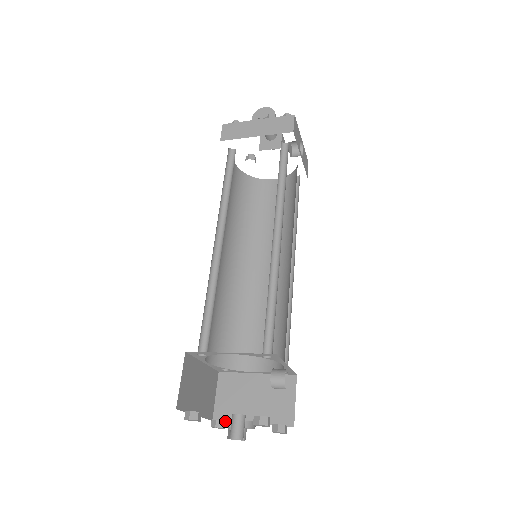
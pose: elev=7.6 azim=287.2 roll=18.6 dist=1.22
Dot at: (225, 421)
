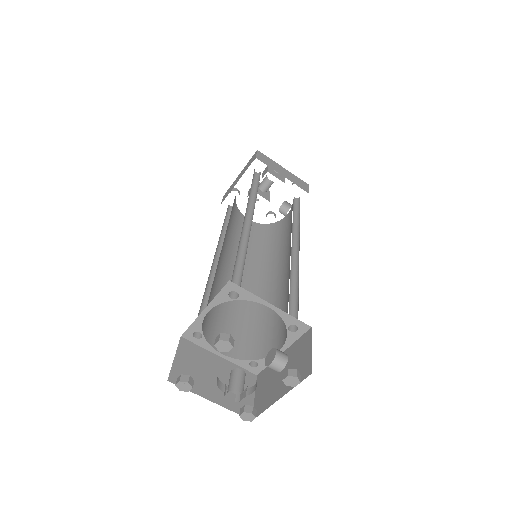
Dot at: occluded
